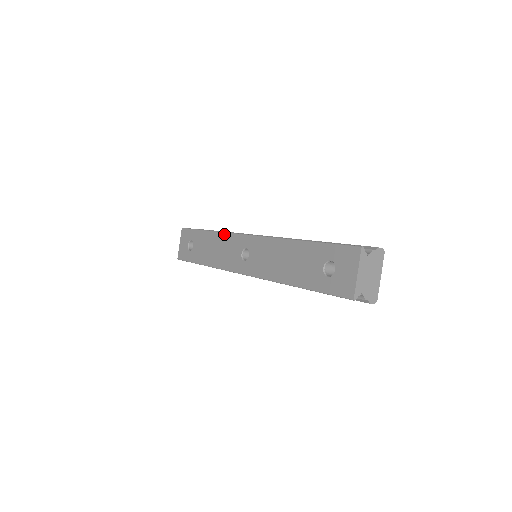
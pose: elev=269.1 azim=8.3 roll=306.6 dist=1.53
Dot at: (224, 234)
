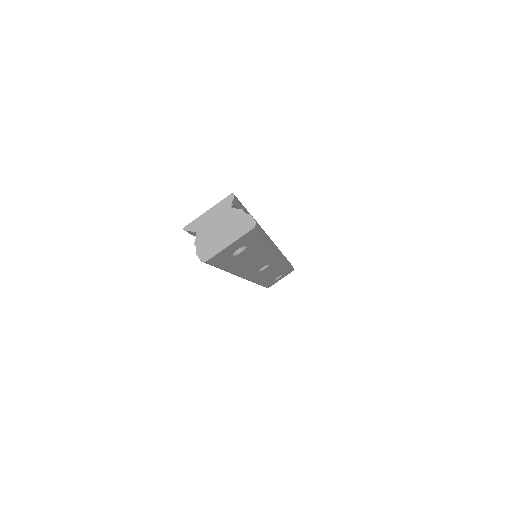
Dot at: occluded
